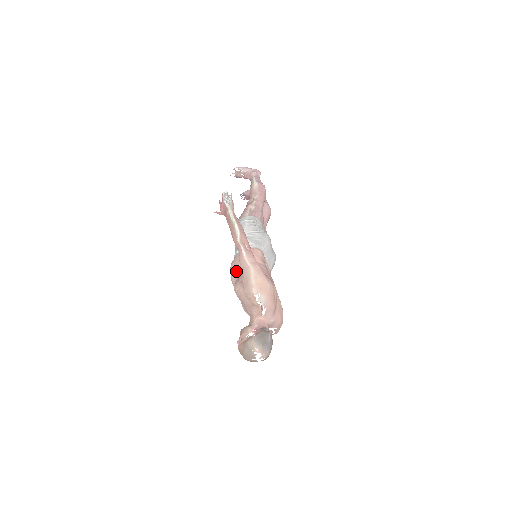
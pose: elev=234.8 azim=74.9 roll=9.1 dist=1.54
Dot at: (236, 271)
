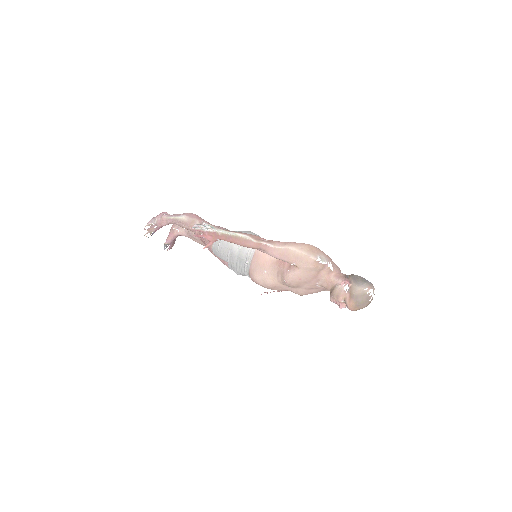
Dot at: (267, 273)
